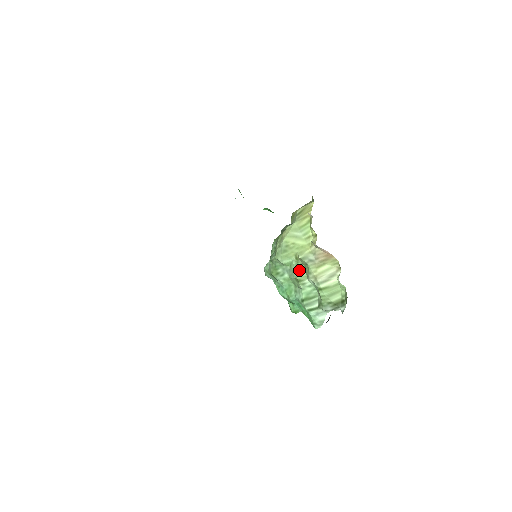
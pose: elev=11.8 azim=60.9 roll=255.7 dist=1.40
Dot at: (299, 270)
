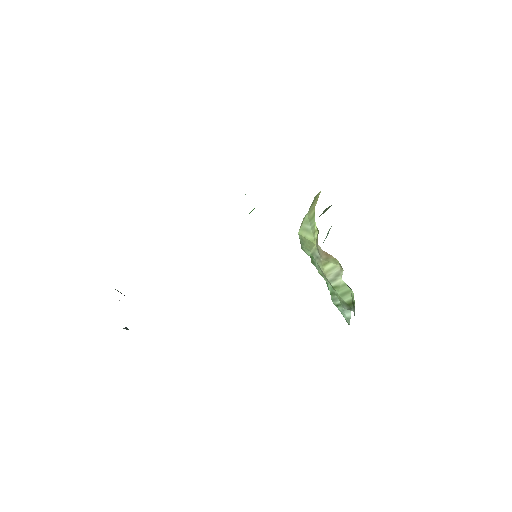
Dot at: (317, 264)
